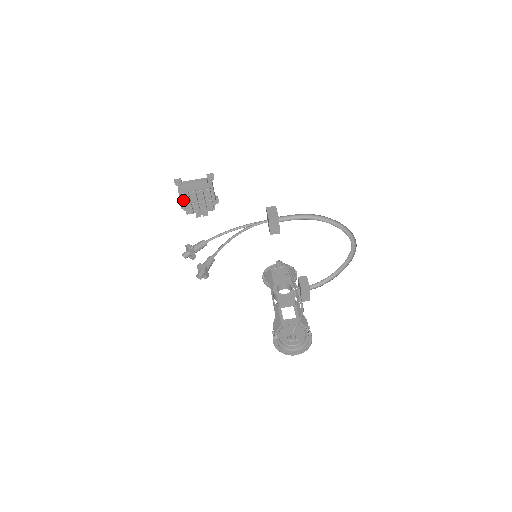
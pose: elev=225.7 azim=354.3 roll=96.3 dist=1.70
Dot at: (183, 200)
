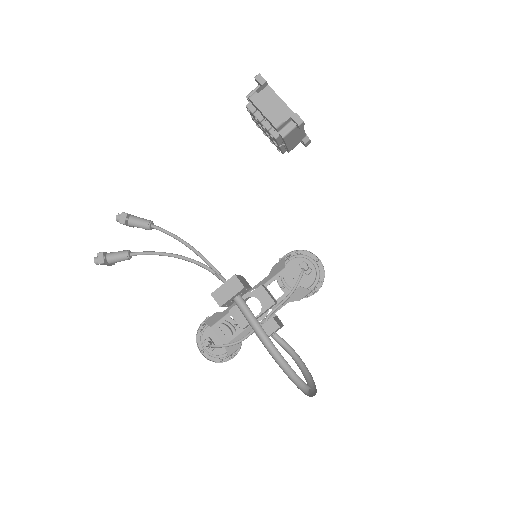
Dot at: occluded
